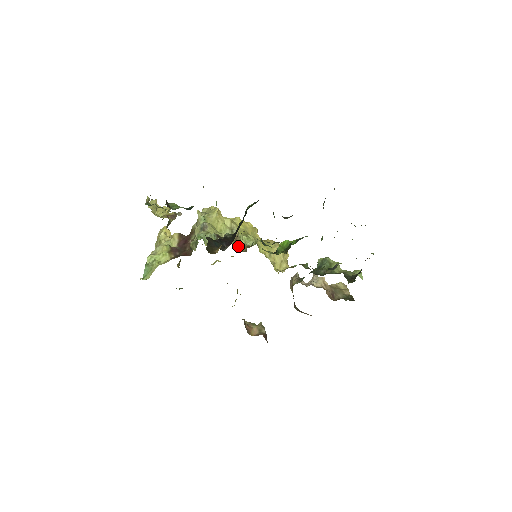
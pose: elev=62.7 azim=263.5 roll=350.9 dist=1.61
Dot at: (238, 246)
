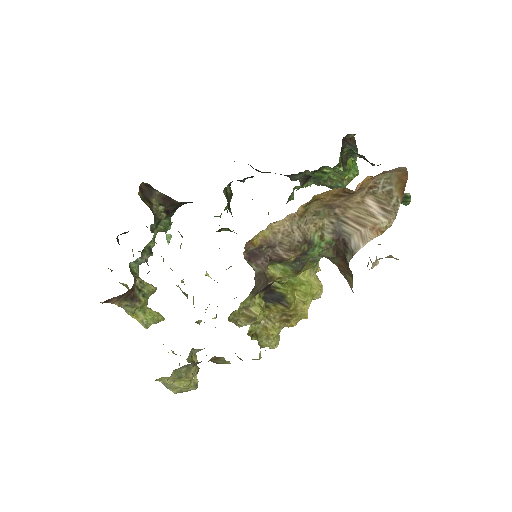
Dot at: occluded
